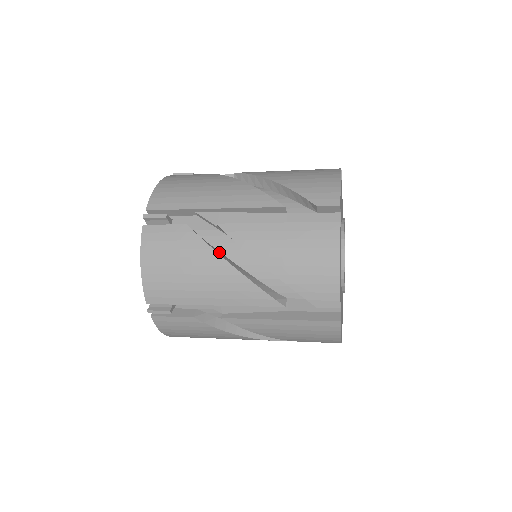
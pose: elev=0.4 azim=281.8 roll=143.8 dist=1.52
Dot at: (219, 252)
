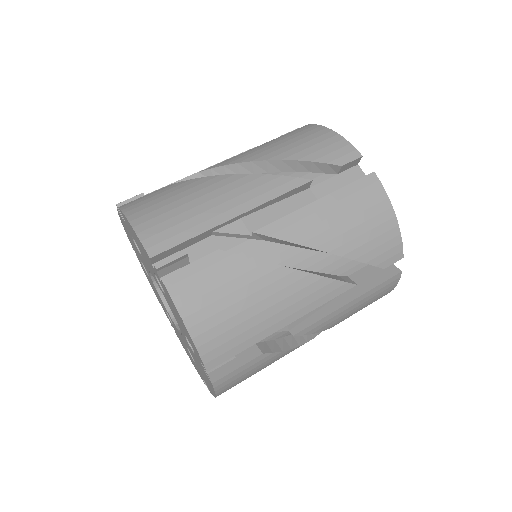
Dot at: occluded
